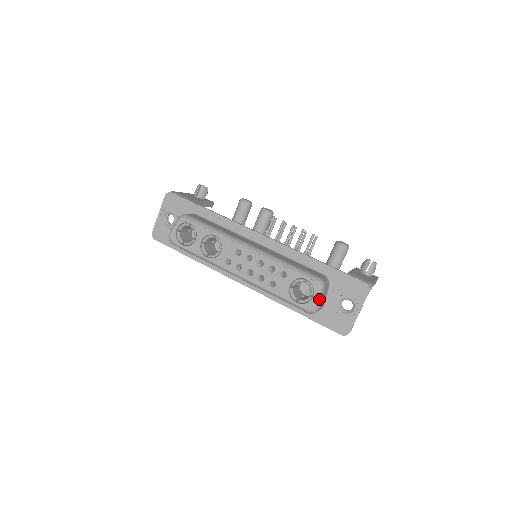
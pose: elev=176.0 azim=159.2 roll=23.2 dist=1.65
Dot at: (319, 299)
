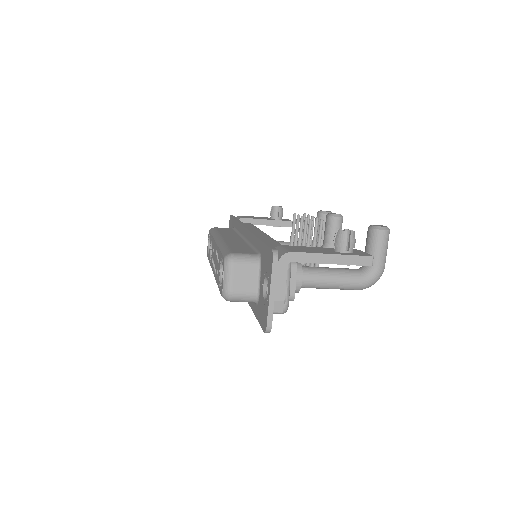
Dot at: (226, 279)
